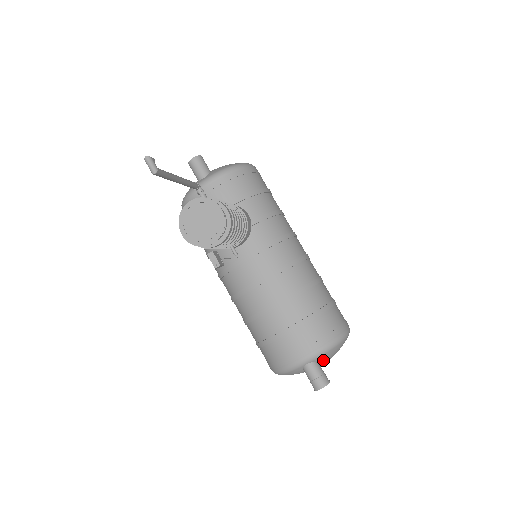
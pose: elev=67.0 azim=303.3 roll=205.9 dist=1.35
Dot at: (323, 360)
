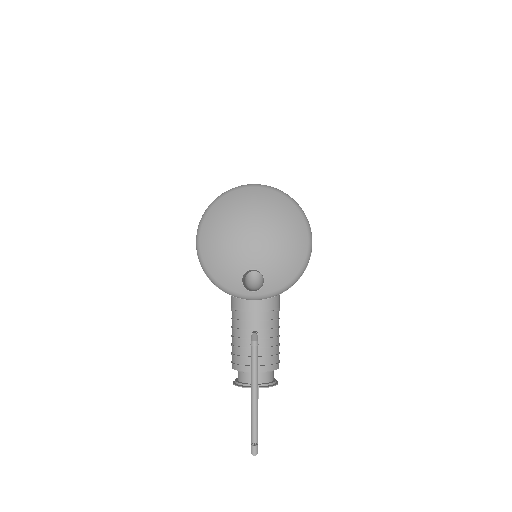
Dot at: occluded
